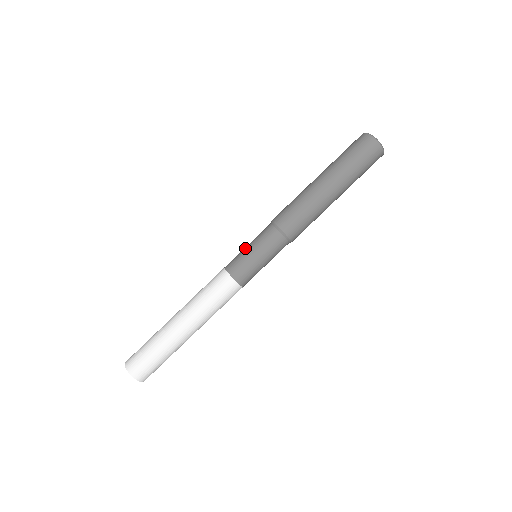
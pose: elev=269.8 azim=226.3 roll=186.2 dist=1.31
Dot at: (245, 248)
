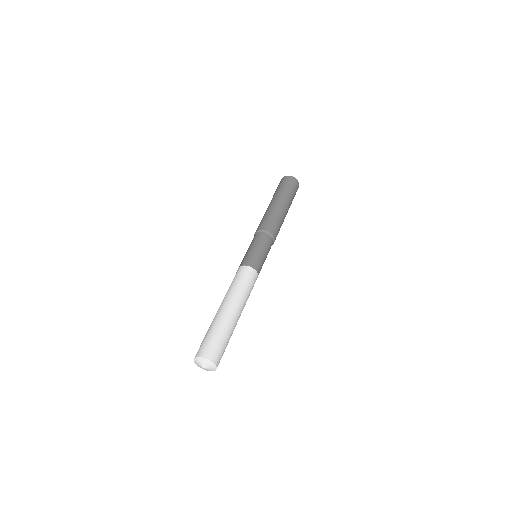
Dot at: (246, 252)
